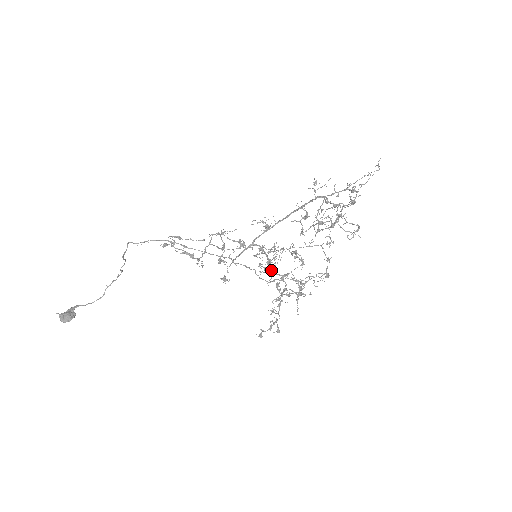
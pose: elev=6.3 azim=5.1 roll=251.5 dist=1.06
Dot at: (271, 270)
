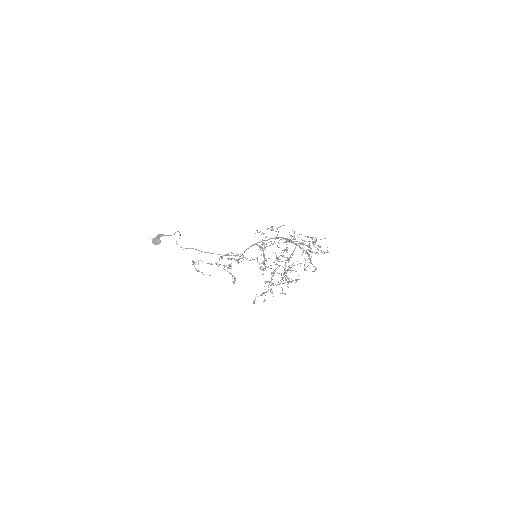
Dot at: occluded
